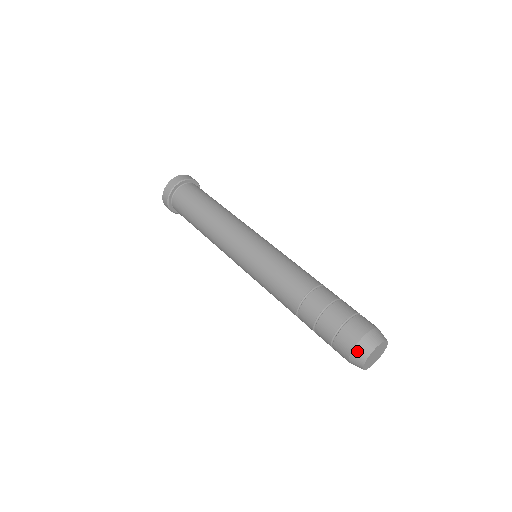
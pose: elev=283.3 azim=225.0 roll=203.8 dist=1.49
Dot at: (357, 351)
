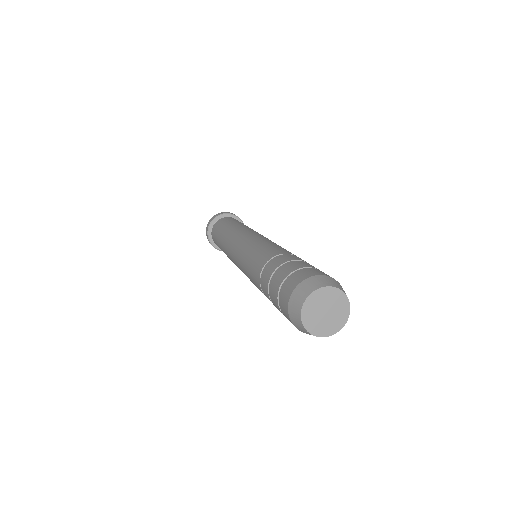
Dot at: (292, 319)
